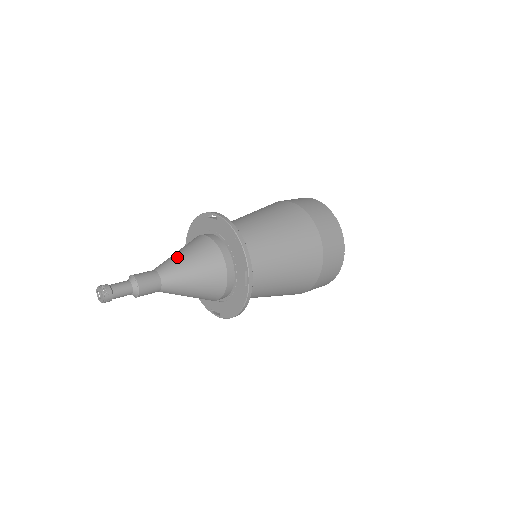
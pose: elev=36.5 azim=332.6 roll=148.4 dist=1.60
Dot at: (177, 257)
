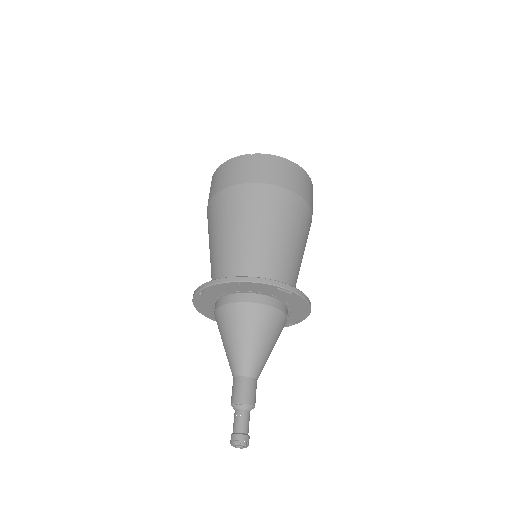
Dot at: (263, 351)
